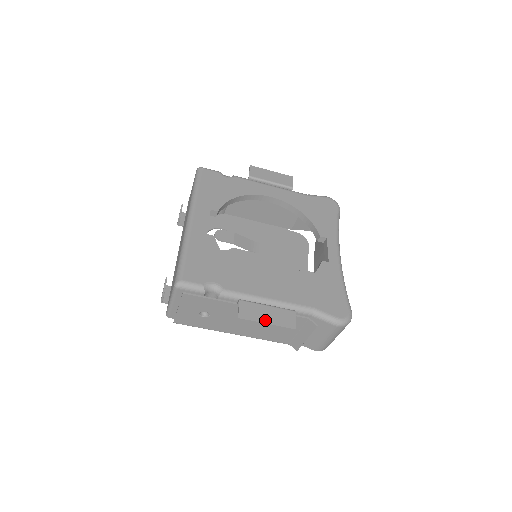
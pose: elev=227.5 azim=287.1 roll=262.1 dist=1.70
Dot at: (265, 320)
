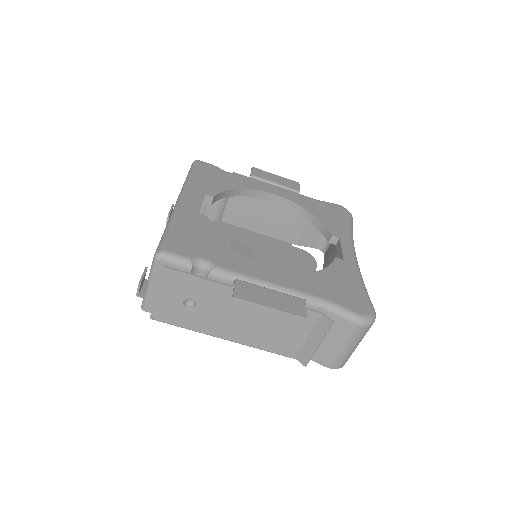
Dot at: (267, 303)
